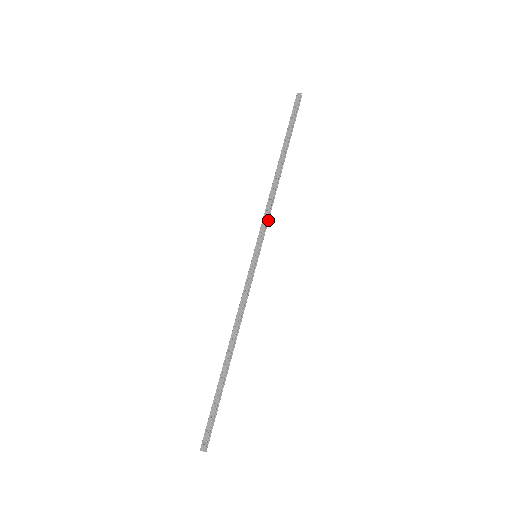
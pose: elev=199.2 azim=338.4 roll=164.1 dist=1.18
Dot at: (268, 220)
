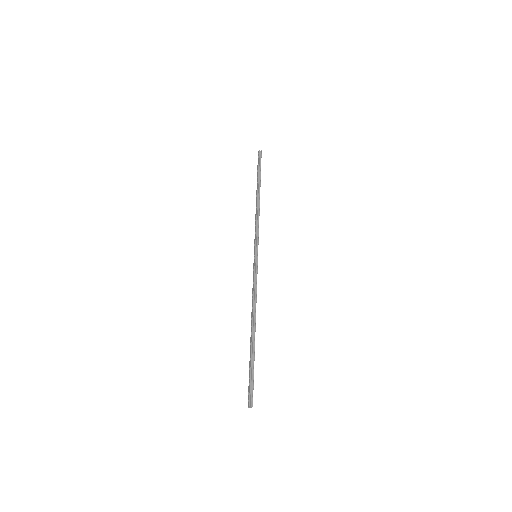
Dot at: (258, 230)
